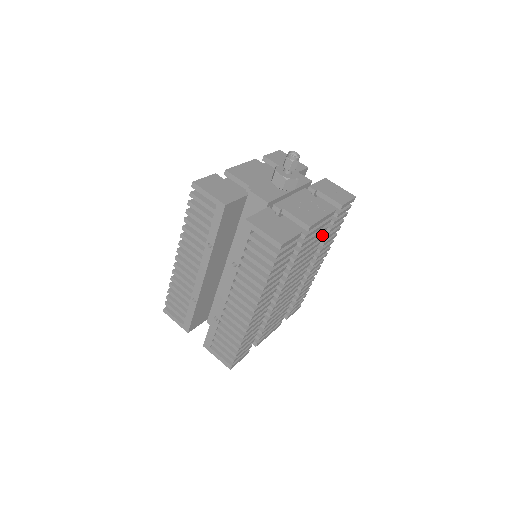
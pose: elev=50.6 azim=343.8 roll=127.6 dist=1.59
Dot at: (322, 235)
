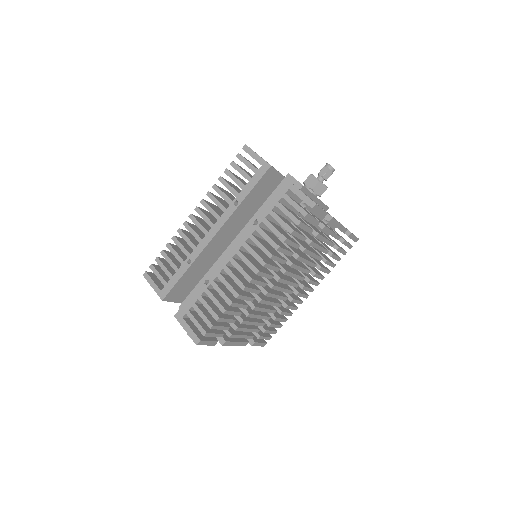
Dot at: (327, 250)
